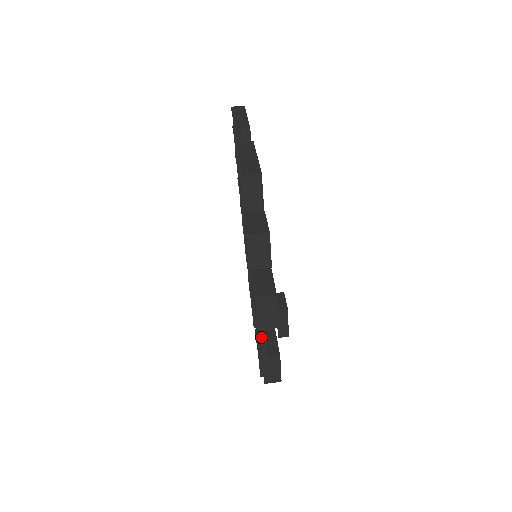
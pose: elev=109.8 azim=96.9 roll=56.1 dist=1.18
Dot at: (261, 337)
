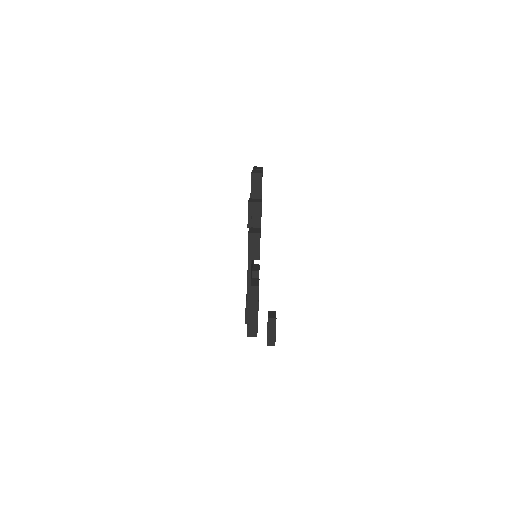
Dot at: (248, 266)
